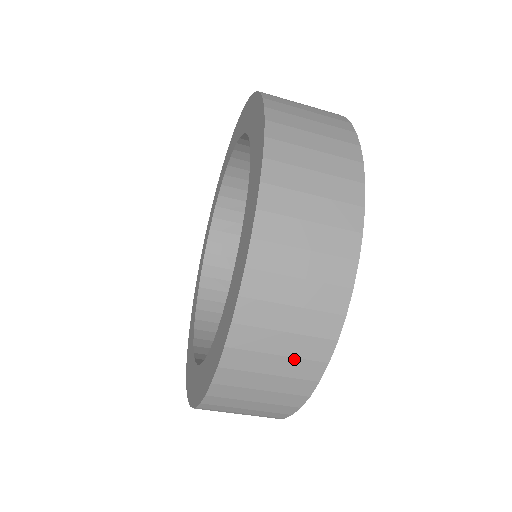
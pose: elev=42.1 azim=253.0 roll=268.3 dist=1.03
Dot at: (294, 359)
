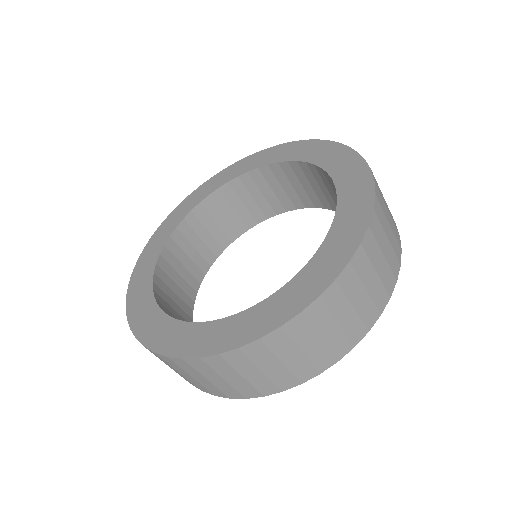
Dot at: (287, 370)
